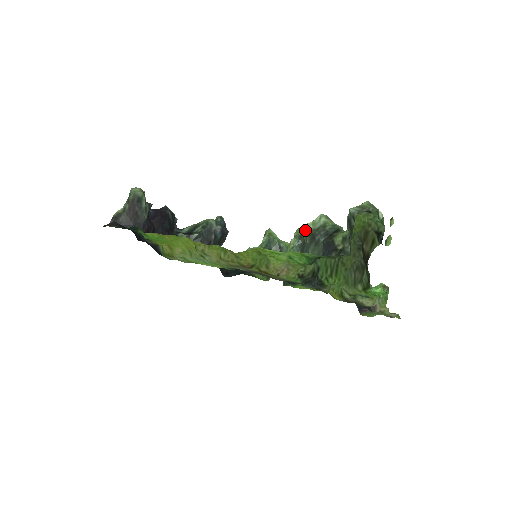
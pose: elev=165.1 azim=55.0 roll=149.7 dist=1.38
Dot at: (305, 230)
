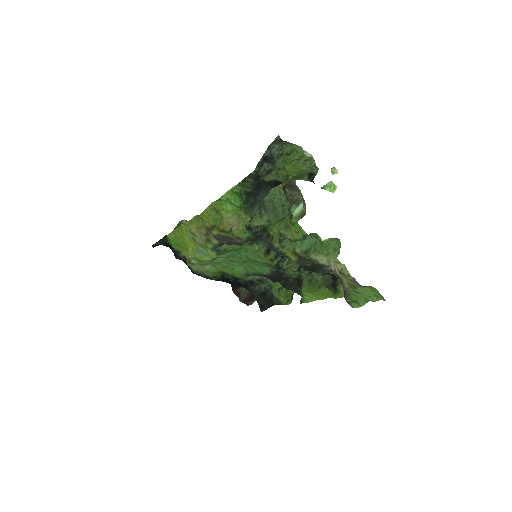
Dot at: occluded
